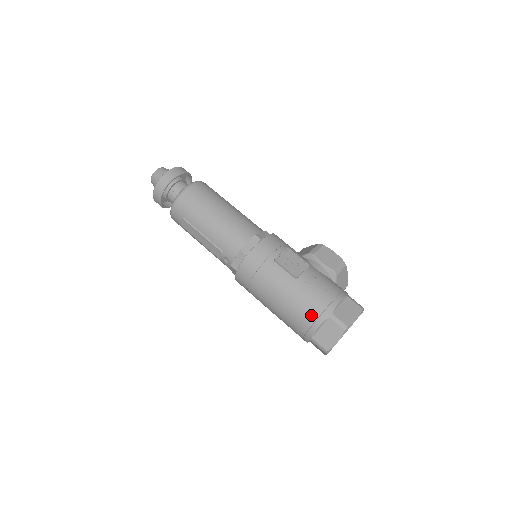
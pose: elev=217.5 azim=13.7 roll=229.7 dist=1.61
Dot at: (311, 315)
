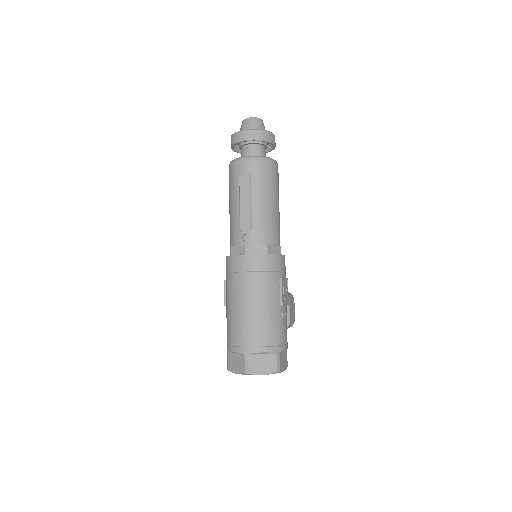
Dot at: (268, 340)
